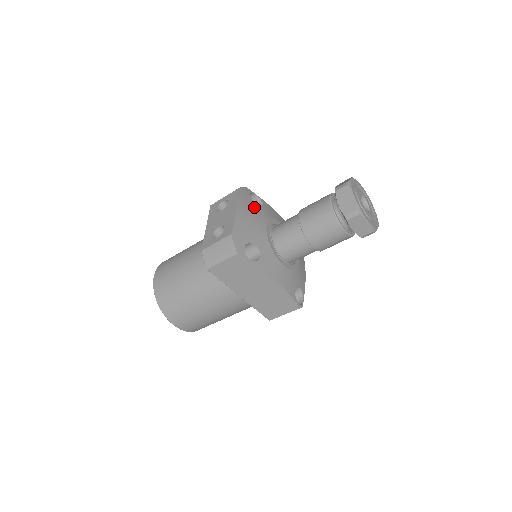
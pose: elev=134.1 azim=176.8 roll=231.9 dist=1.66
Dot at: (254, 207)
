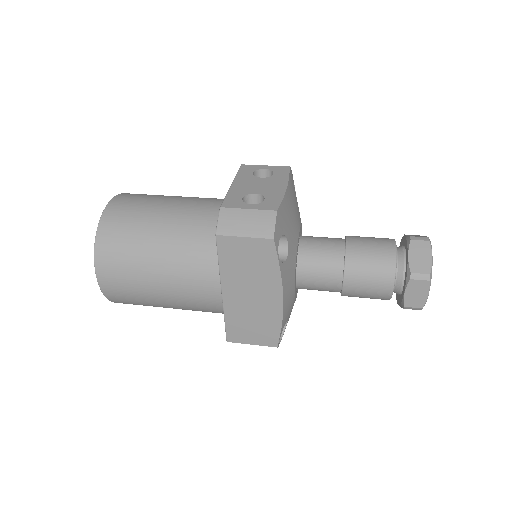
Dot at: (296, 199)
